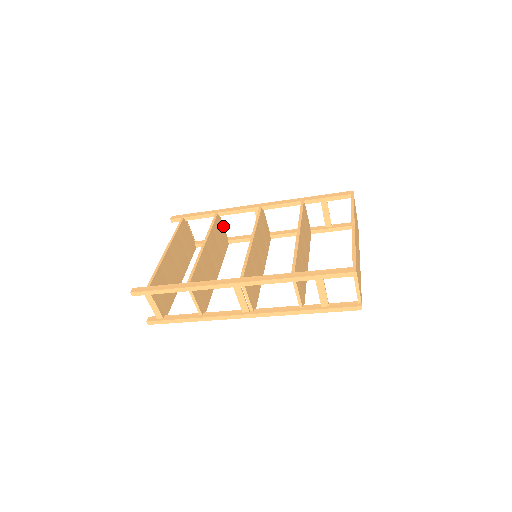
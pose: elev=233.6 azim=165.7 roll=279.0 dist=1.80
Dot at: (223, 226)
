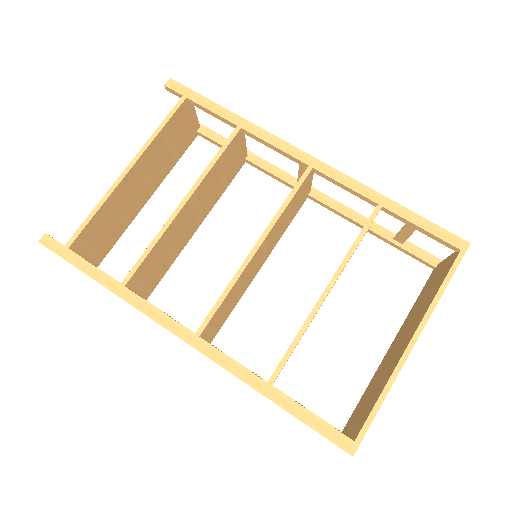
Dot at: (245, 141)
